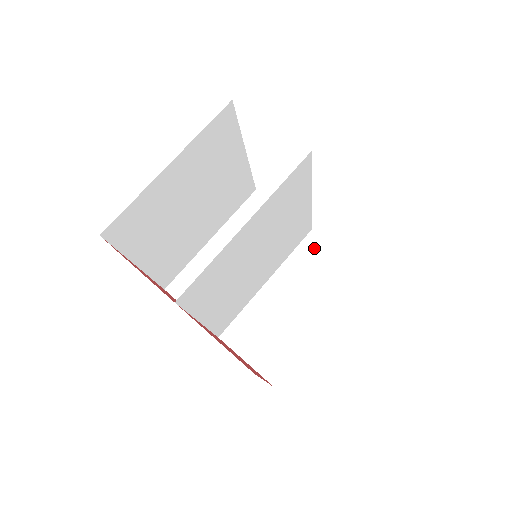
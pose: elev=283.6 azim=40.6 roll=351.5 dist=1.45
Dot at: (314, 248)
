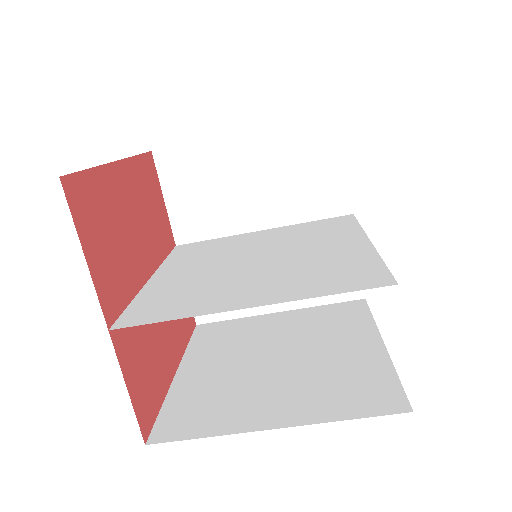
Dot at: occluded
